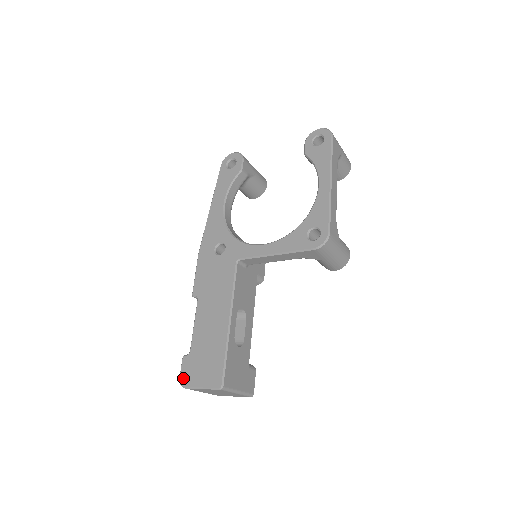
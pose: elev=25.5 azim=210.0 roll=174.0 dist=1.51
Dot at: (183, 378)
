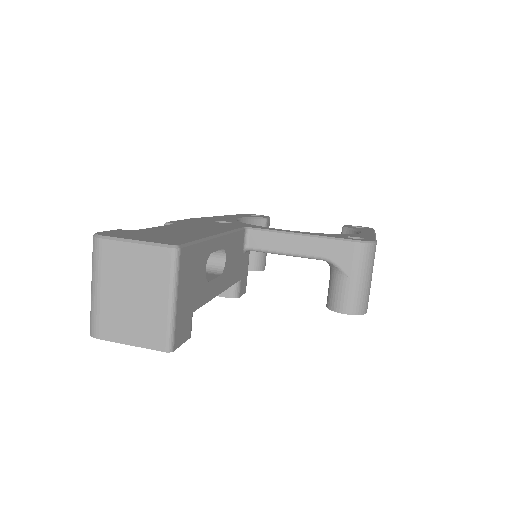
Dot at: (105, 233)
